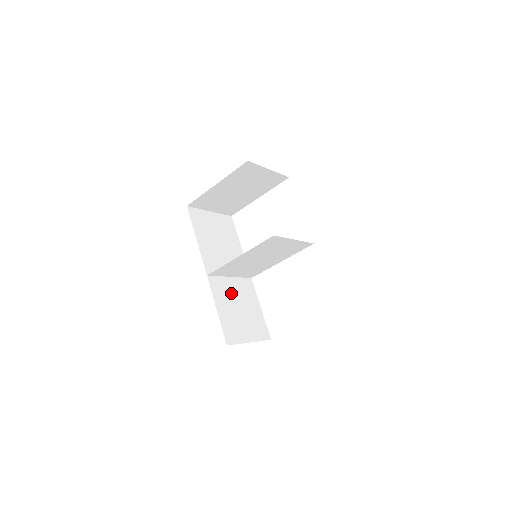
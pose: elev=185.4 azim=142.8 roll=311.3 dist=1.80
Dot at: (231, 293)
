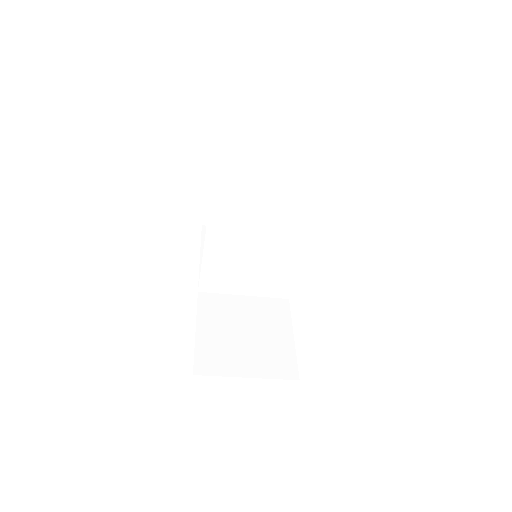
Dot at: (236, 314)
